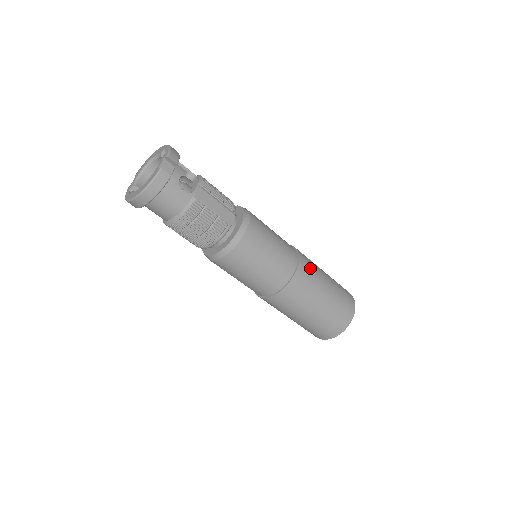
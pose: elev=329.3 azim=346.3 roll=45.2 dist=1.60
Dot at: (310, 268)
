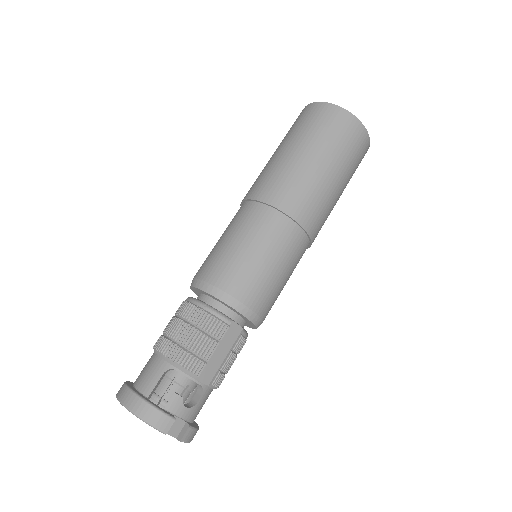
Dot at: (306, 201)
